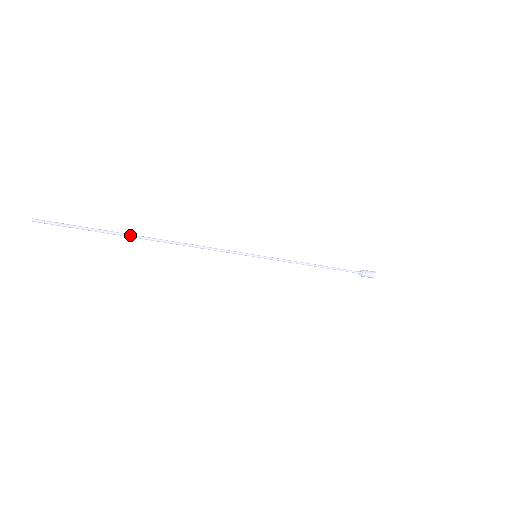
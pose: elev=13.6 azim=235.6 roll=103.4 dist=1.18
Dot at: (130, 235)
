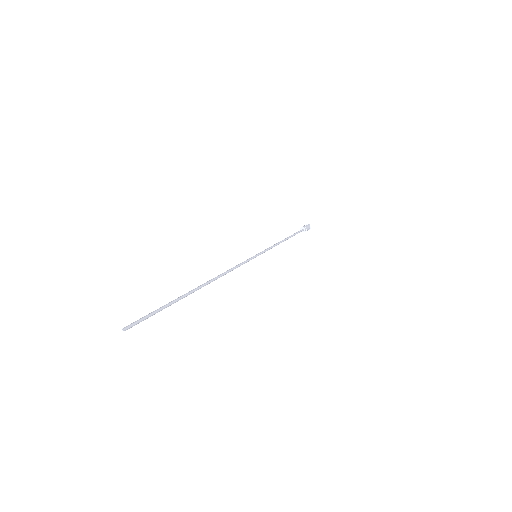
Dot at: occluded
